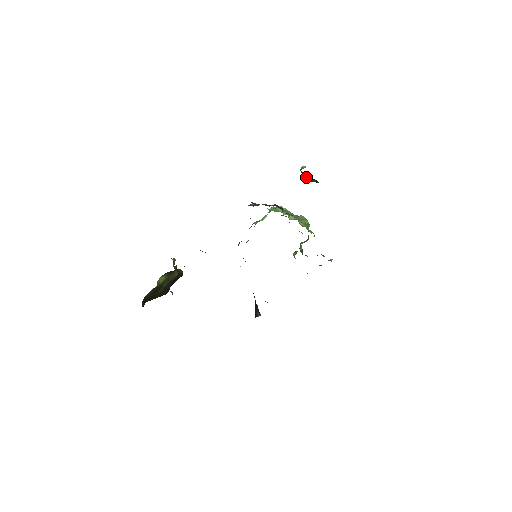
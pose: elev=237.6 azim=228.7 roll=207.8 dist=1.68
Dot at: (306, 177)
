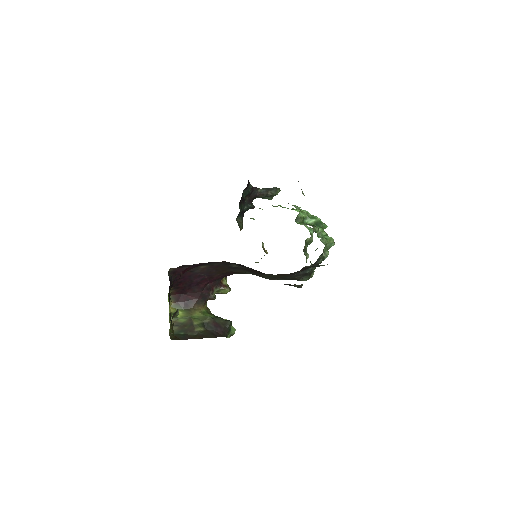
Dot at: (267, 196)
